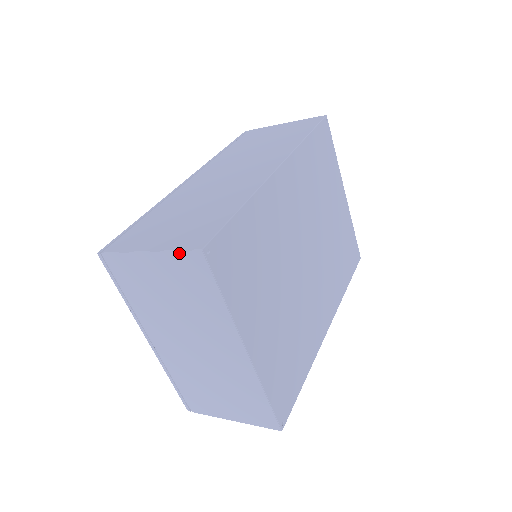
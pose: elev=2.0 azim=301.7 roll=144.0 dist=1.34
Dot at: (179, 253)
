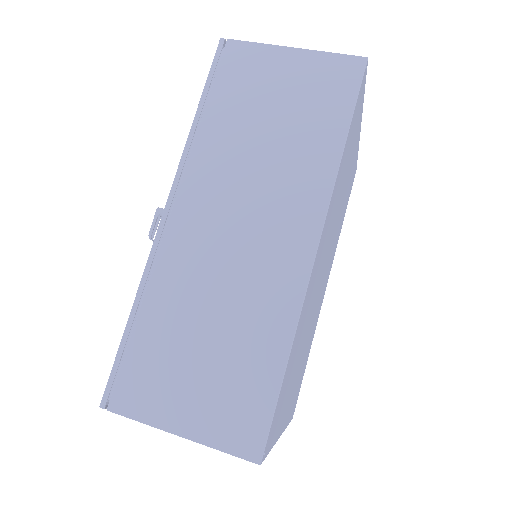
Dot at: (227, 452)
